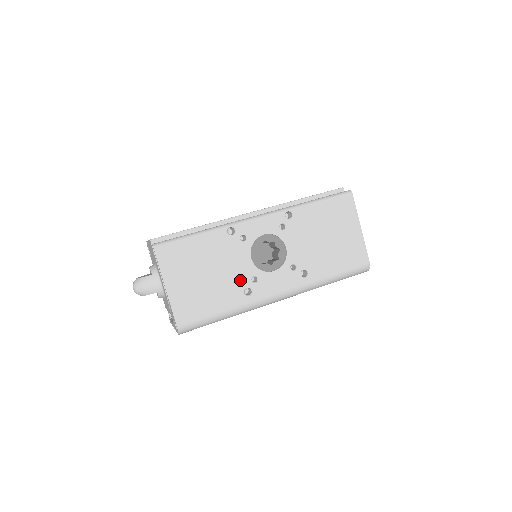
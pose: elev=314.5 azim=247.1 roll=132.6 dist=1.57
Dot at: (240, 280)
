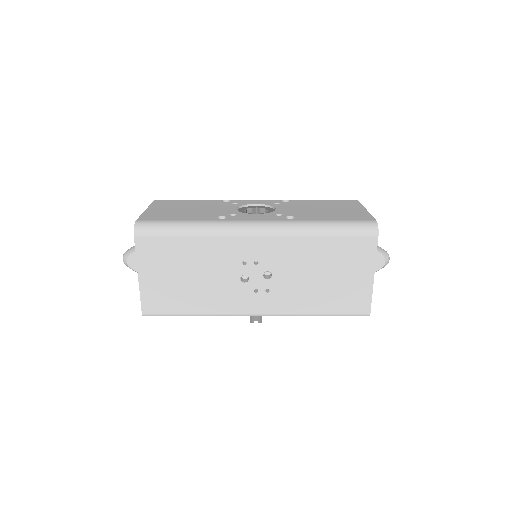
Dot at: (218, 214)
